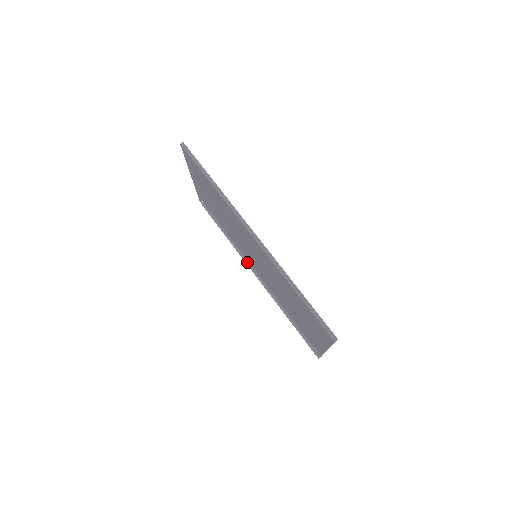
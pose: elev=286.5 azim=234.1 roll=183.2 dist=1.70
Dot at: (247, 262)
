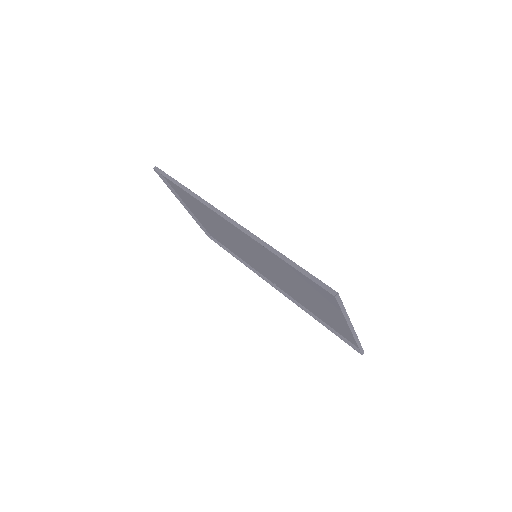
Dot at: (263, 277)
